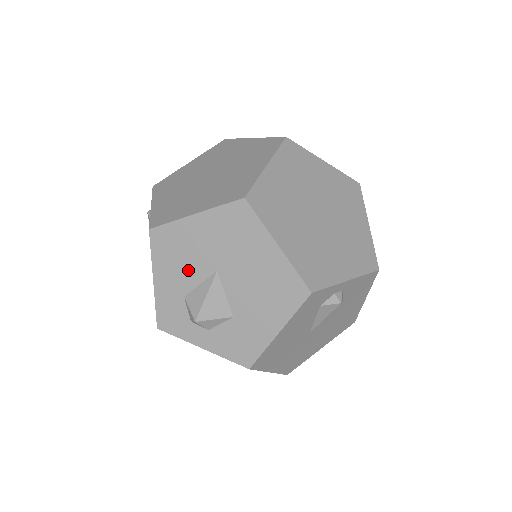
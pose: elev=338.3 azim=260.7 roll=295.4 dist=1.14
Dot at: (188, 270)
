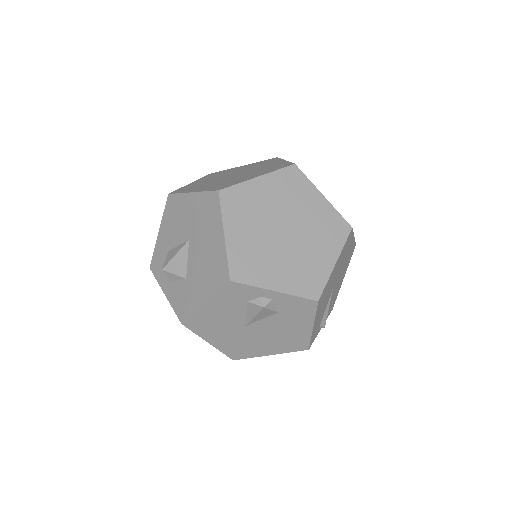
Dot at: (176, 232)
